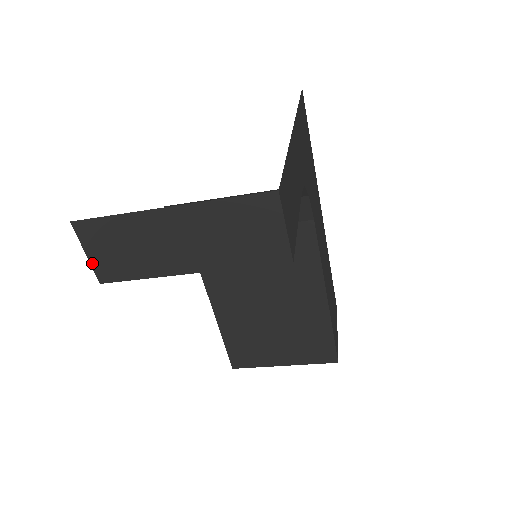
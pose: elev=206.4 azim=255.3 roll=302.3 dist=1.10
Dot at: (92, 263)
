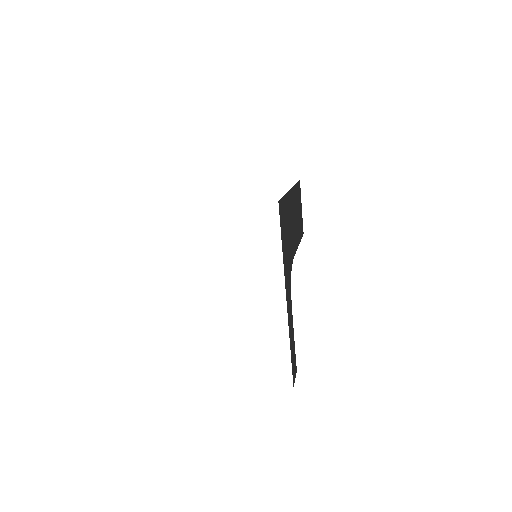
Dot at: occluded
